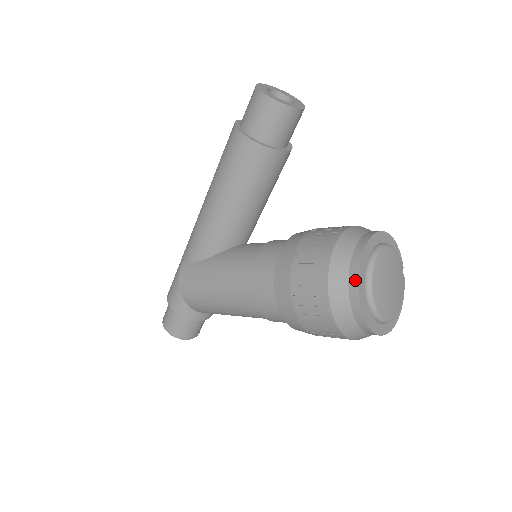
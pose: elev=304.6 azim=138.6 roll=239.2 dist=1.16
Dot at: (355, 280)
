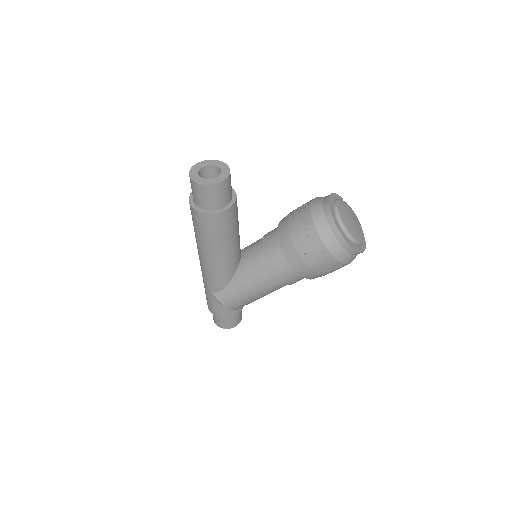
Dot at: (344, 242)
